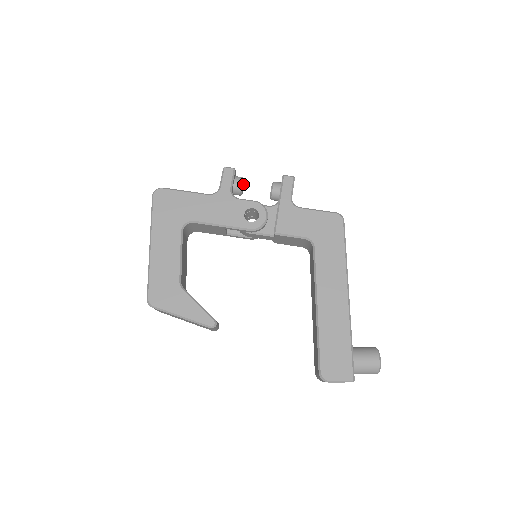
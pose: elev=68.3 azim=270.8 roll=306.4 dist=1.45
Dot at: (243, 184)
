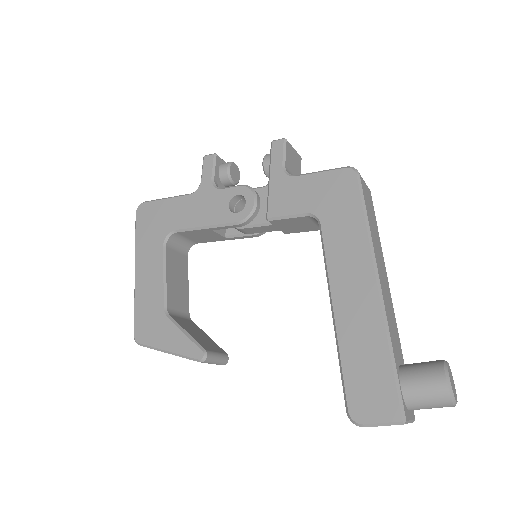
Dot at: (232, 170)
